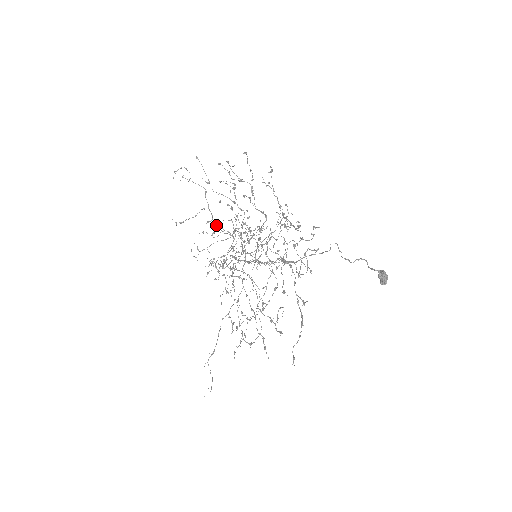
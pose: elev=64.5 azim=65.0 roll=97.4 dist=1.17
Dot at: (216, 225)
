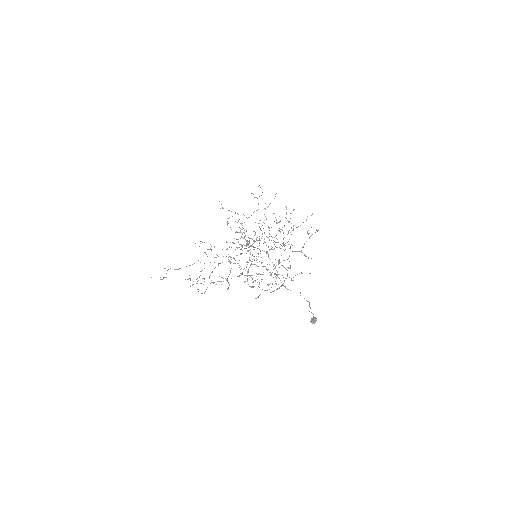
Dot at: occluded
